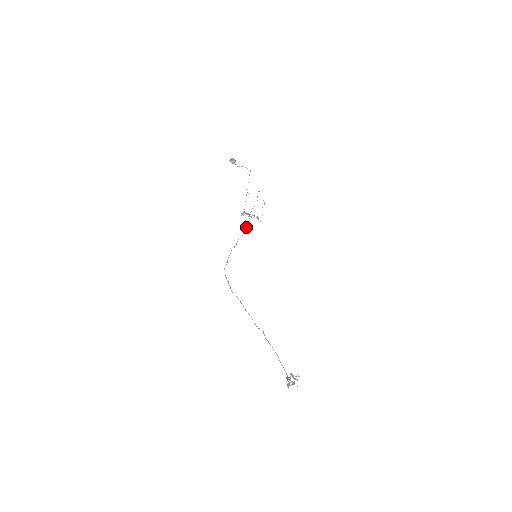
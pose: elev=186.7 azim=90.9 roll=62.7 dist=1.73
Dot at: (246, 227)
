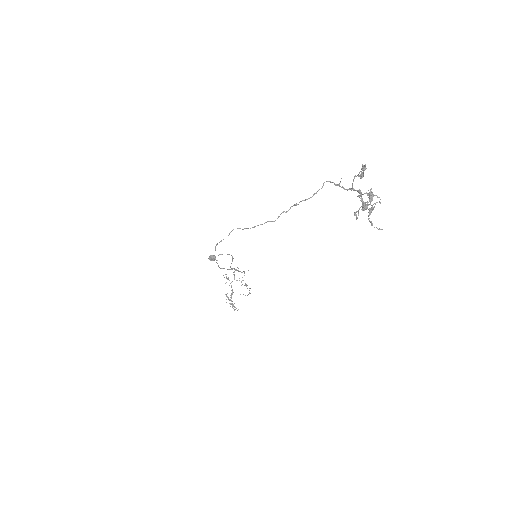
Dot at: (235, 269)
